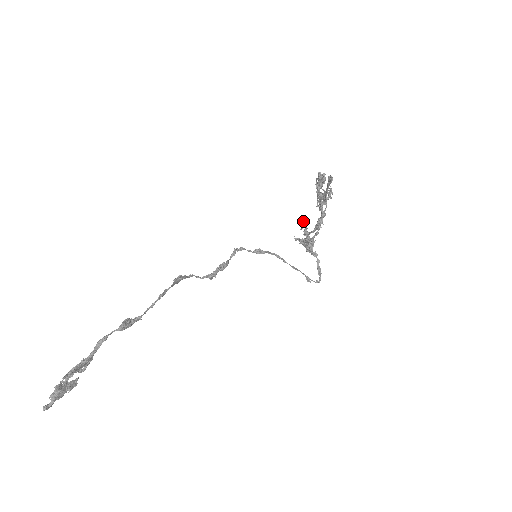
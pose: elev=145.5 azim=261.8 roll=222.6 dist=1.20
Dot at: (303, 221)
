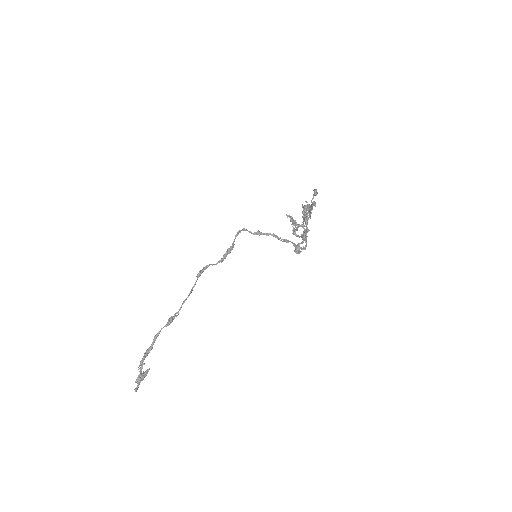
Dot at: (292, 224)
